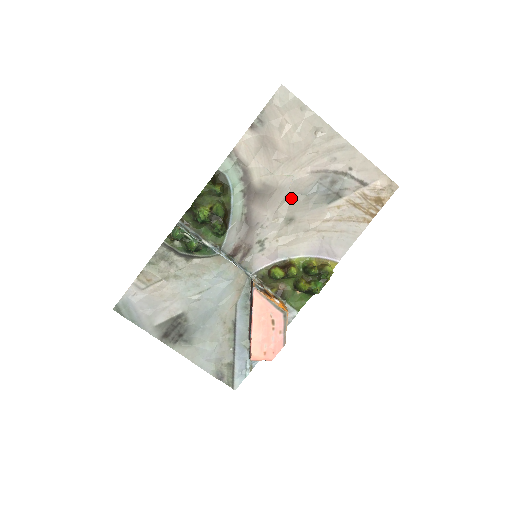
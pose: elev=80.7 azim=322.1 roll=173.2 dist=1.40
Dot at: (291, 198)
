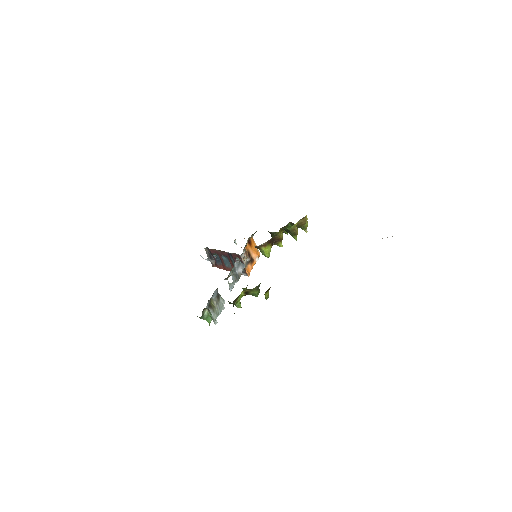
Dot at: occluded
